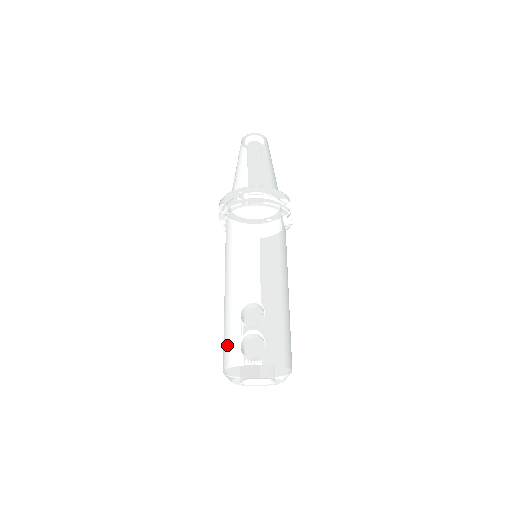
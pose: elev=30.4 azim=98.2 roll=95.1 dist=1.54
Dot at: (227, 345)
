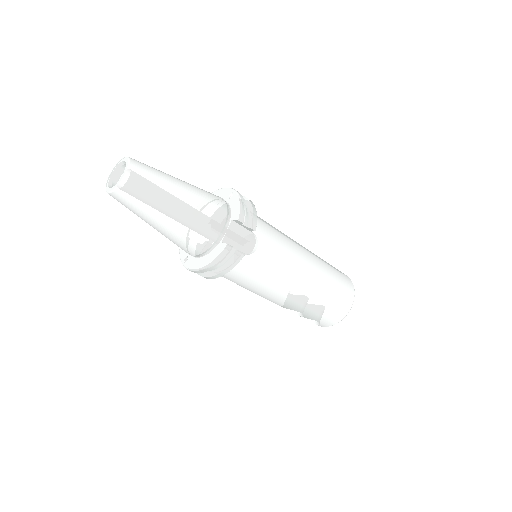
Dot at: occluded
